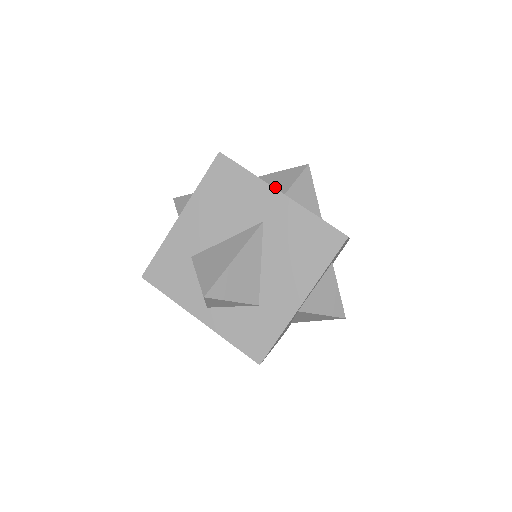
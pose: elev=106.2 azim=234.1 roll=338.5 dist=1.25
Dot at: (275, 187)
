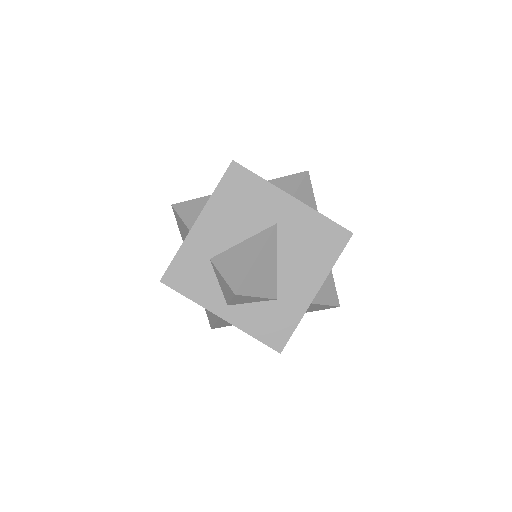
Dot at: occluded
